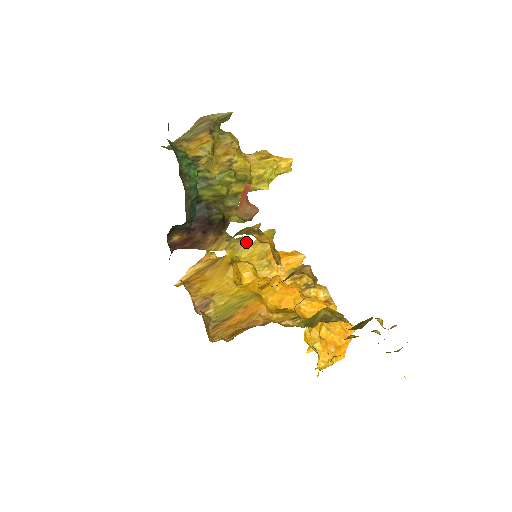
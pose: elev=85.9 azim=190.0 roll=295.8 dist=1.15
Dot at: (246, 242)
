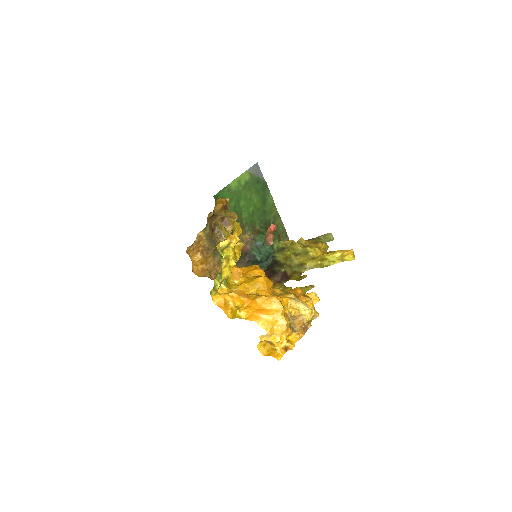
Dot at: (290, 288)
